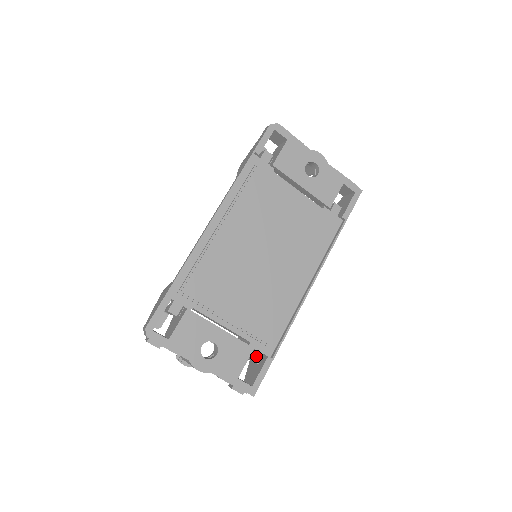
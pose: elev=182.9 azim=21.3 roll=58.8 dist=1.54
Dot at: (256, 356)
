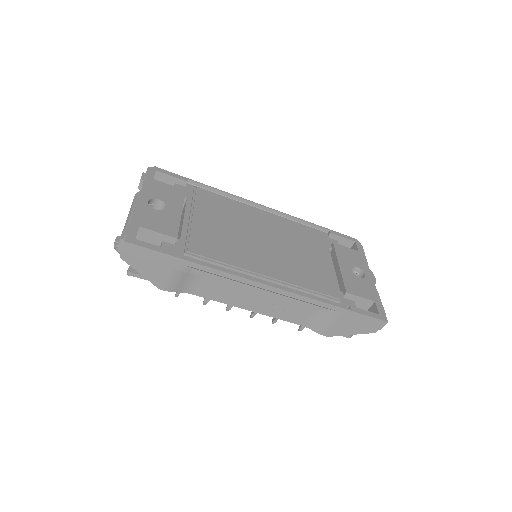
Dot at: (168, 246)
